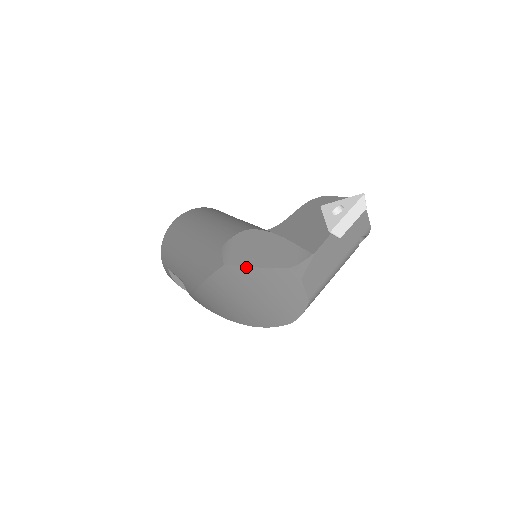
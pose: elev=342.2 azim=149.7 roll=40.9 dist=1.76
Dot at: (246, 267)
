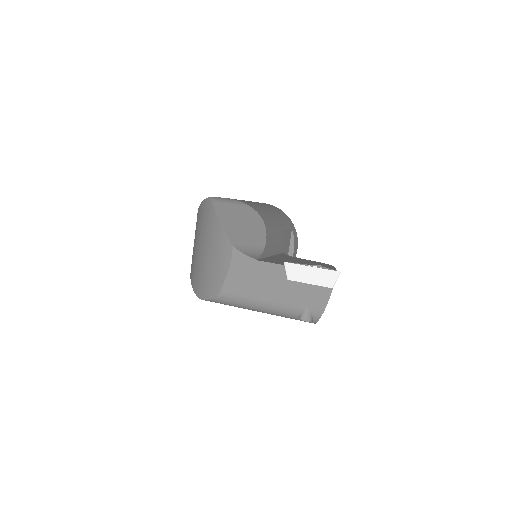
Dot at: (215, 212)
